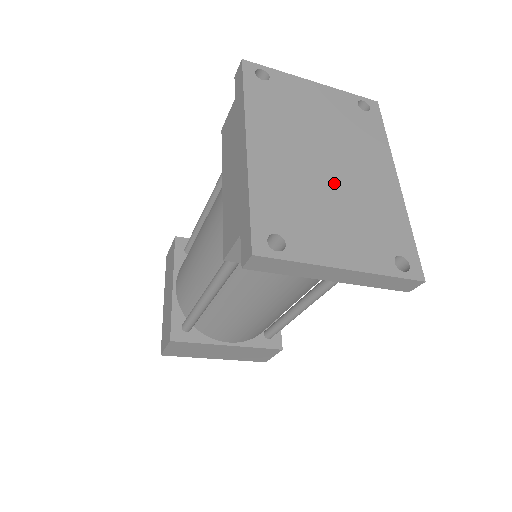
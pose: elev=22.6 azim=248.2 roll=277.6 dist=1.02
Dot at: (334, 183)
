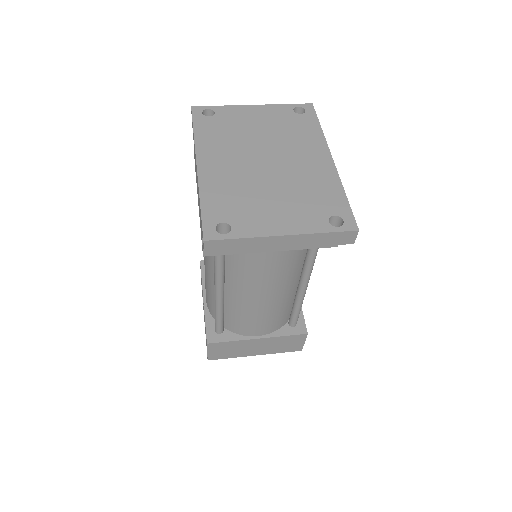
Dot at: (272, 175)
